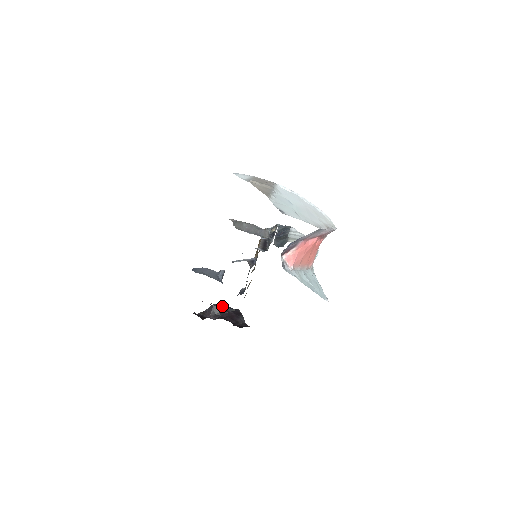
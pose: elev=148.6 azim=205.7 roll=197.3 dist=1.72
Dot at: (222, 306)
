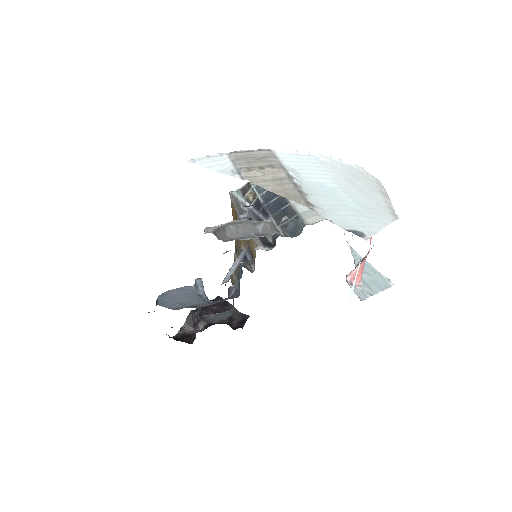
Dot at: (210, 316)
